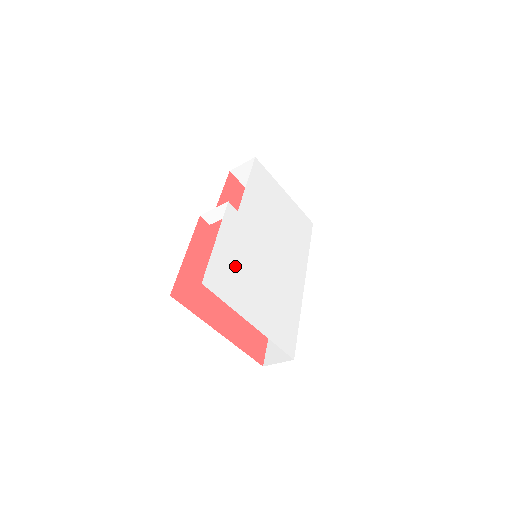
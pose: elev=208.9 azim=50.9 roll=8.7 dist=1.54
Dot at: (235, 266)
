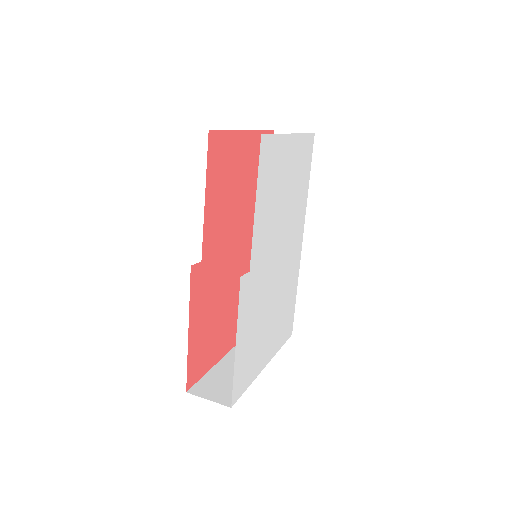
Dot at: (252, 340)
